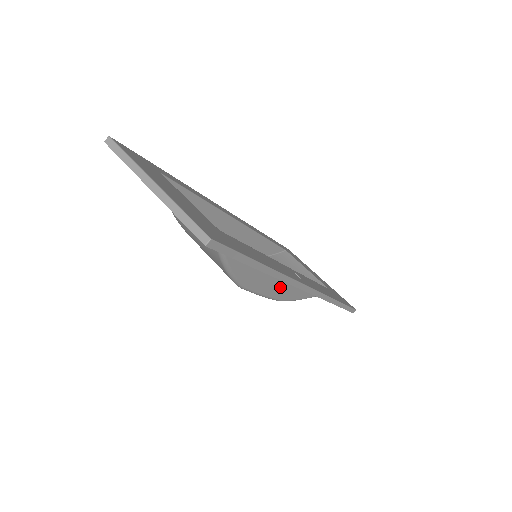
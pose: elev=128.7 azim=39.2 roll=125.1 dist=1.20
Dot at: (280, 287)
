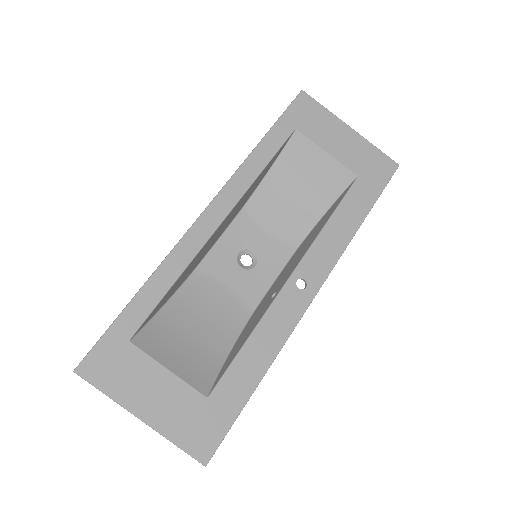
Dot at: occluded
